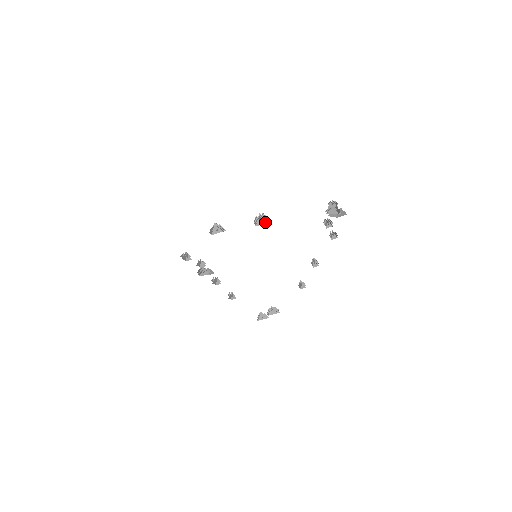
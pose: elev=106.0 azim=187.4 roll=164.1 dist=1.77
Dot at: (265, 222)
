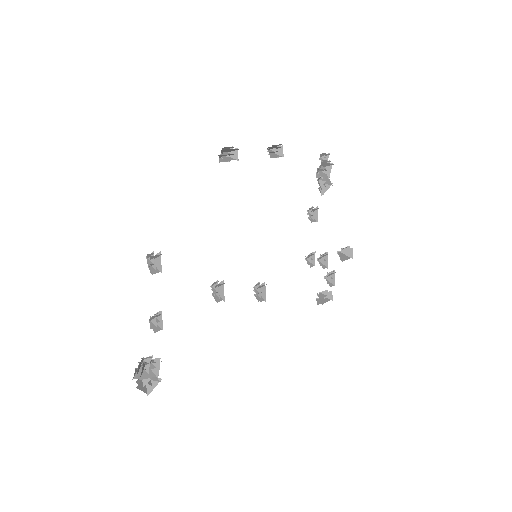
Dot at: (278, 156)
